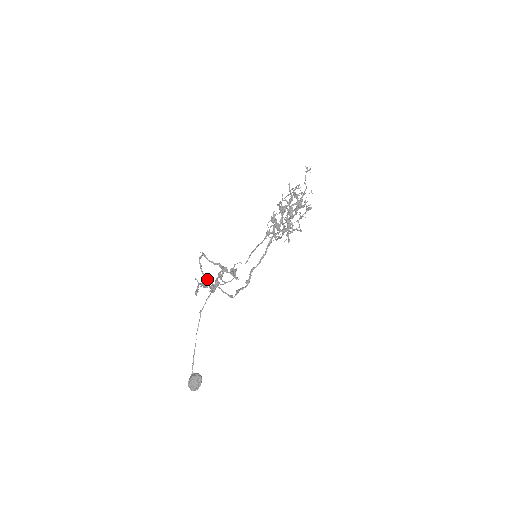
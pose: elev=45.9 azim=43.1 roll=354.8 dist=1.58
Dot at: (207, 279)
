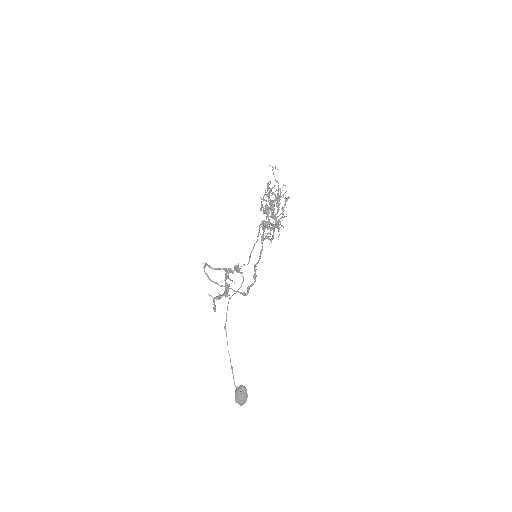
Dot at: occluded
